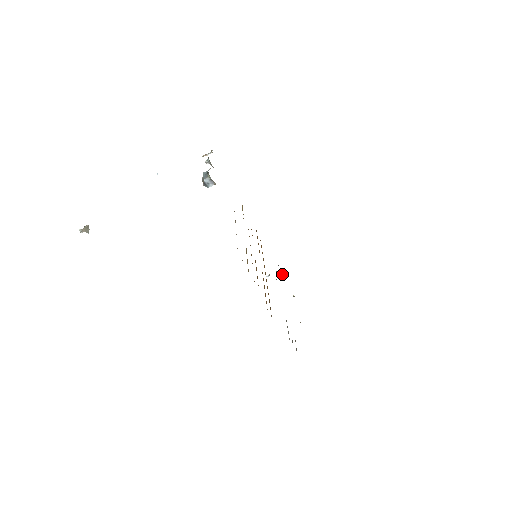
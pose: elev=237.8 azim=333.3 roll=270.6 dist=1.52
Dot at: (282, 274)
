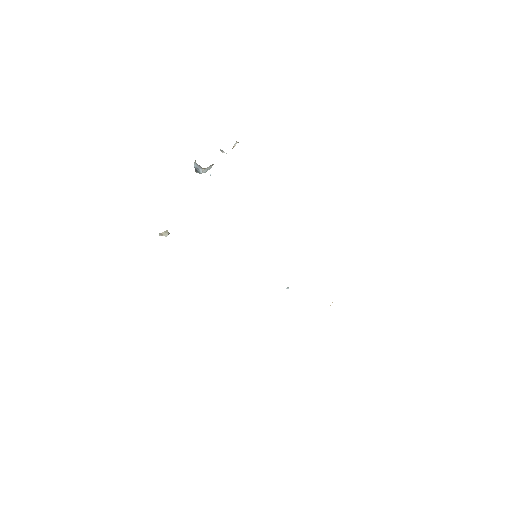
Dot at: occluded
